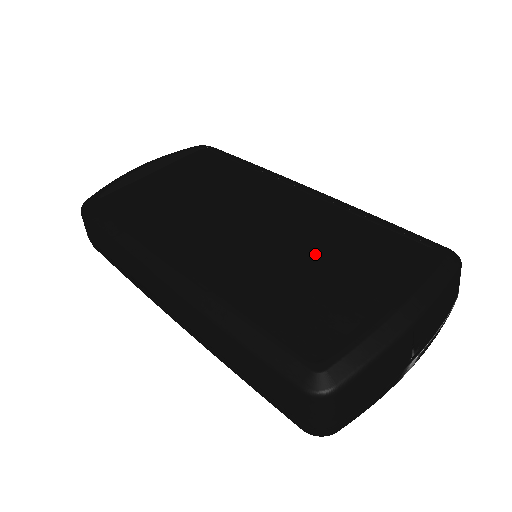
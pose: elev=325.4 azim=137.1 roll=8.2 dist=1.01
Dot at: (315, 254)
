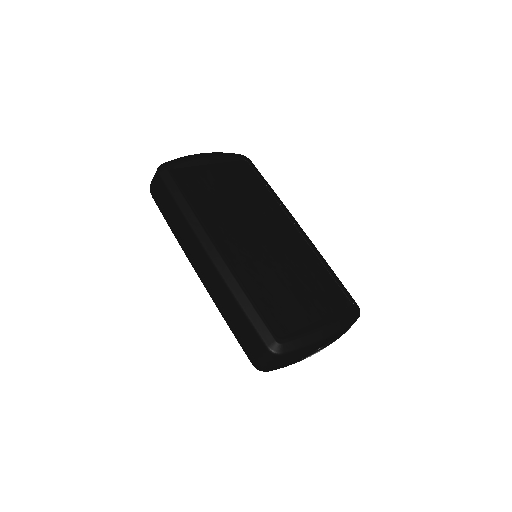
Dot at: (294, 277)
